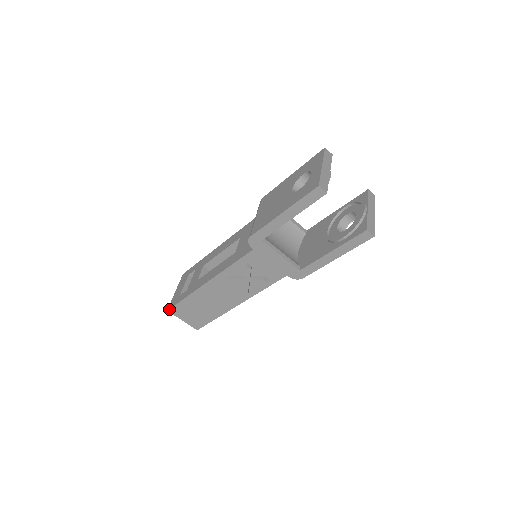
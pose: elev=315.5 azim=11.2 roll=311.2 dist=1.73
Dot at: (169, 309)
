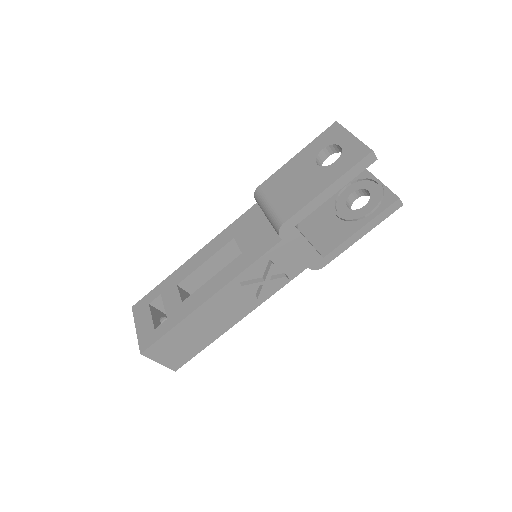
Dot at: (144, 351)
